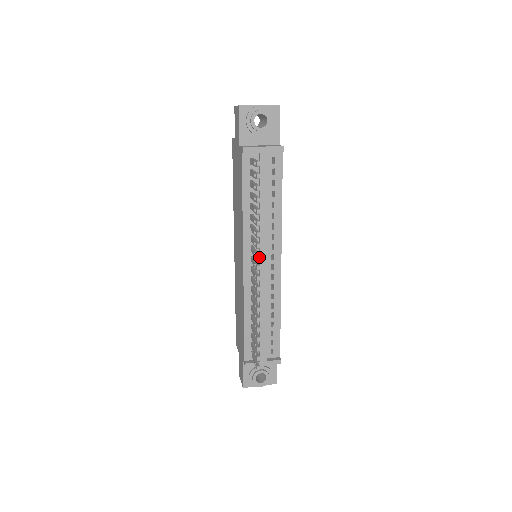
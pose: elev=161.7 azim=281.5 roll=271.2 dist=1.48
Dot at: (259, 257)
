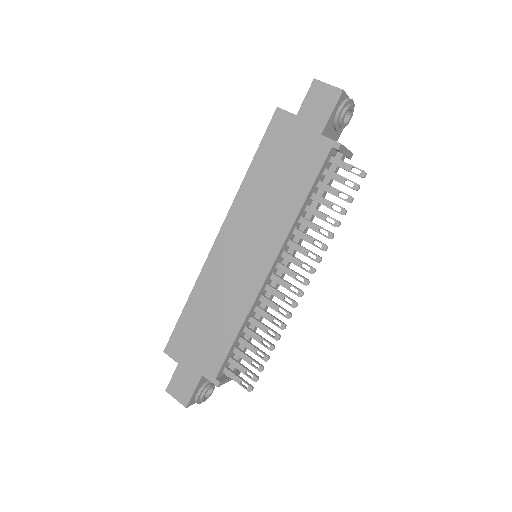
Dot at: occluded
